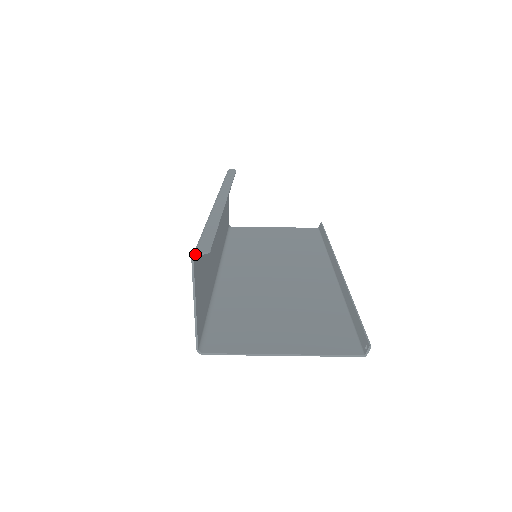
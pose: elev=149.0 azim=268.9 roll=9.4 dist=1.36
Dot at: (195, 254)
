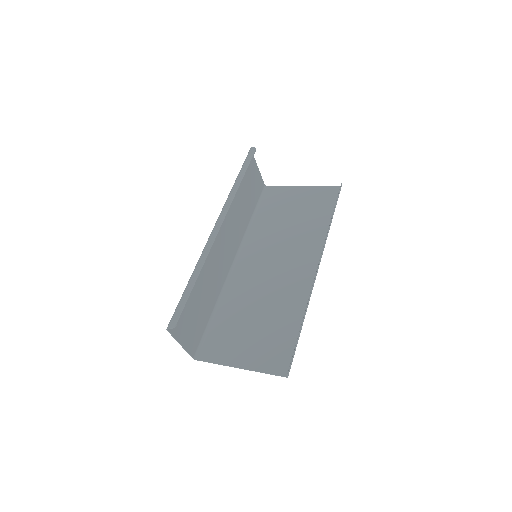
Dot at: (167, 329)
